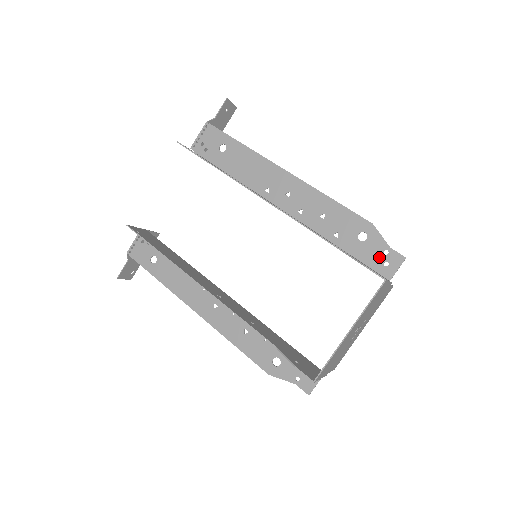
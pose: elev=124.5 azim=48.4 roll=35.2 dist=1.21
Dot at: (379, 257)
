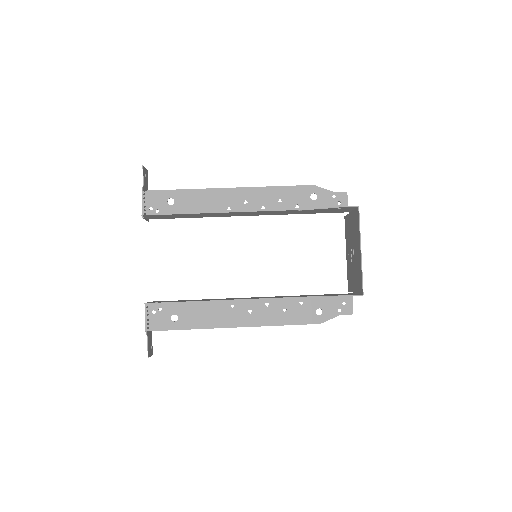
Dot at: (332, 202)
